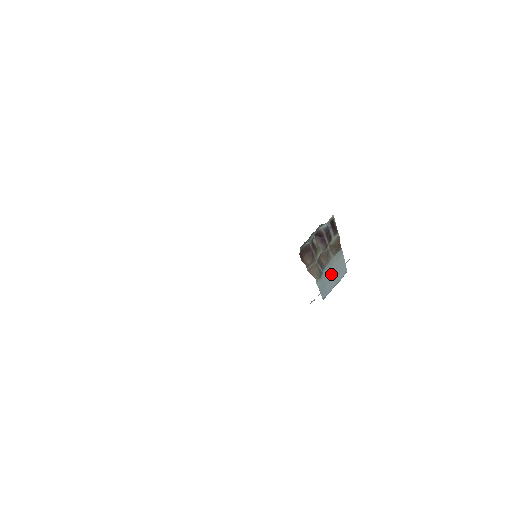
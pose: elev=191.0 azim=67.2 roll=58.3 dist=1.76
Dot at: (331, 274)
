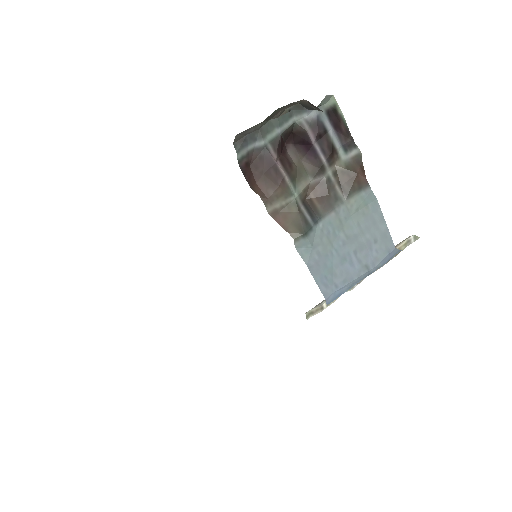
Dot at: (345, 242)
